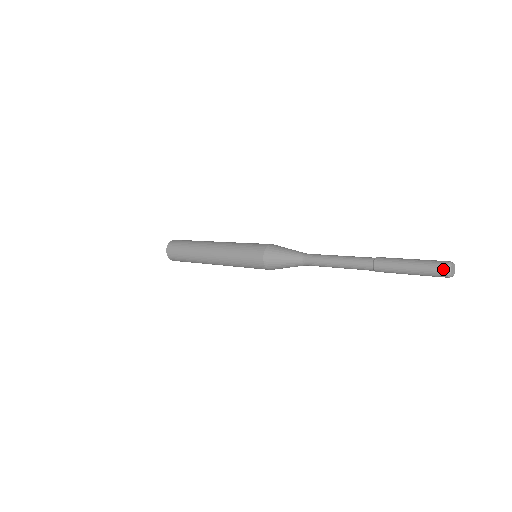
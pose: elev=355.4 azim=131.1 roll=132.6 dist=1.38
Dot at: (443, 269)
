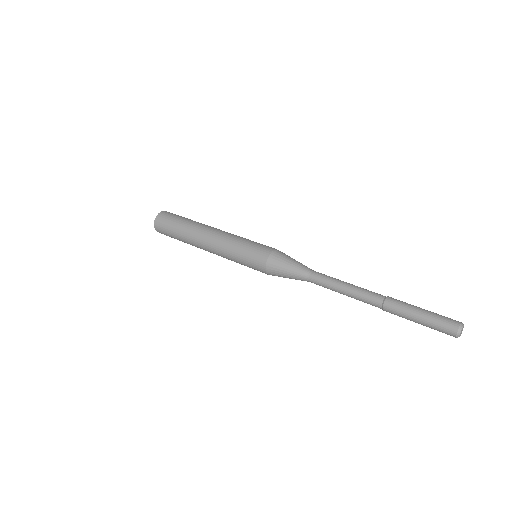
Dot at: (452, 335)
